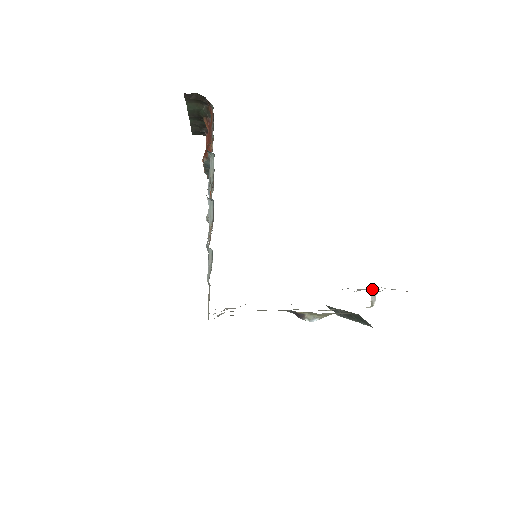
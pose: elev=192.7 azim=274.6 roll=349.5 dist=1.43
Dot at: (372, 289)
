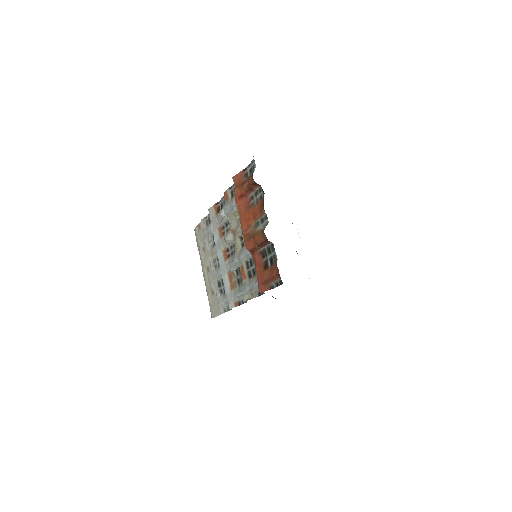
Dot at: occluded
